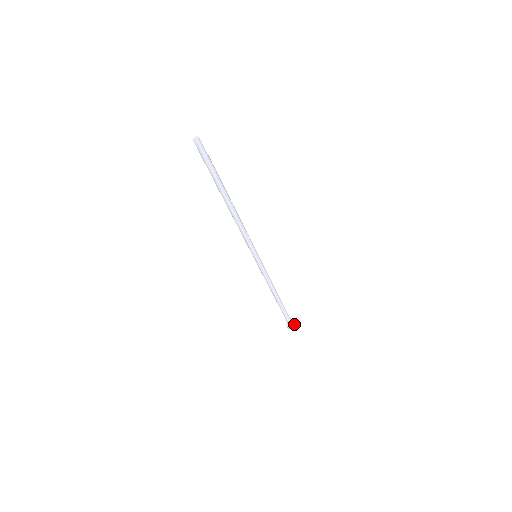
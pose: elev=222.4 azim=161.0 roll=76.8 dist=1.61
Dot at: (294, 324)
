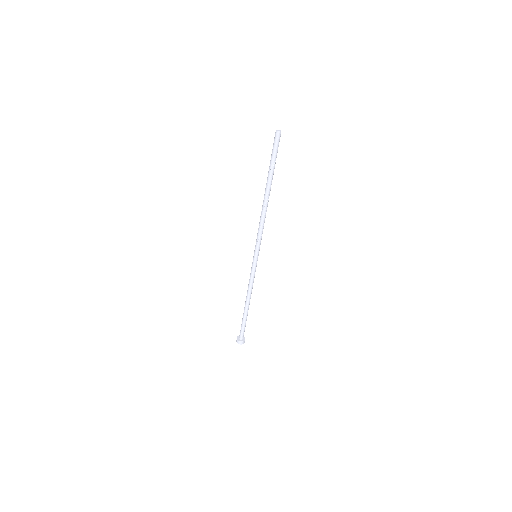
Dot at: (244, 341)
